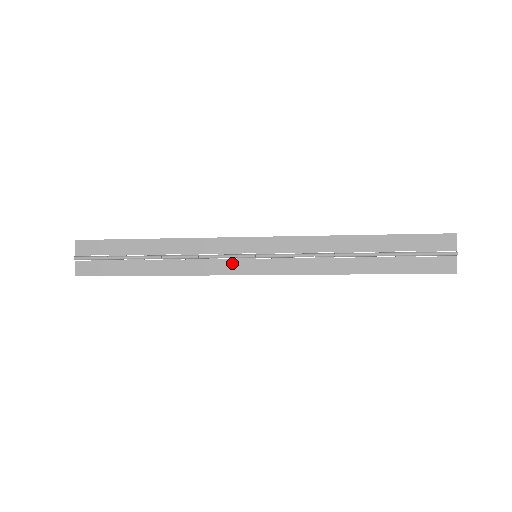
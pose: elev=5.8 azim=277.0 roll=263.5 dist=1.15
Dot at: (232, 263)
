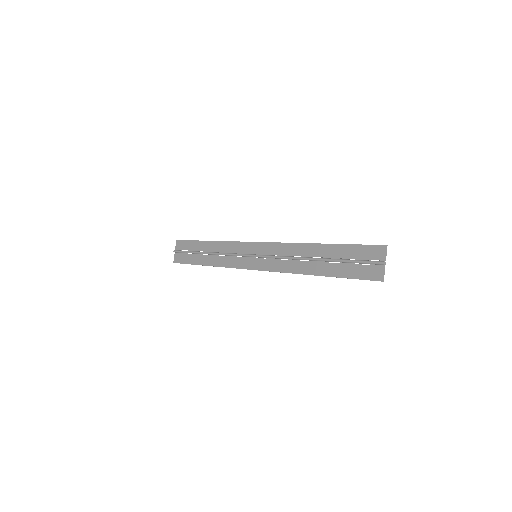
Dot at: (243, 260)
